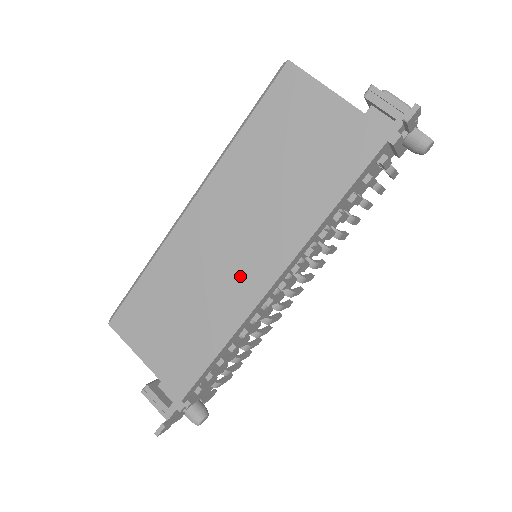
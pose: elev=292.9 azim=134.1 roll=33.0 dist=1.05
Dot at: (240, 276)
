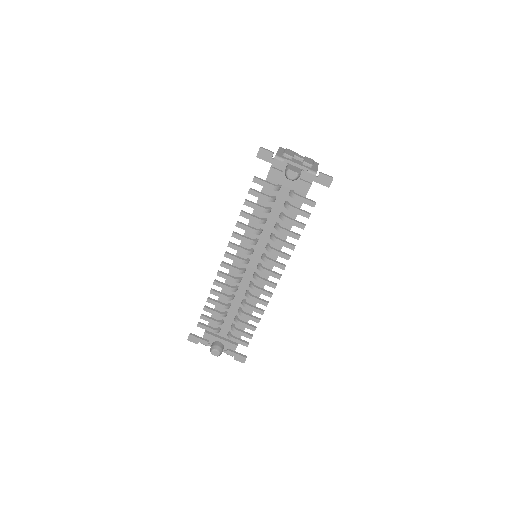
Dot at: occluded
